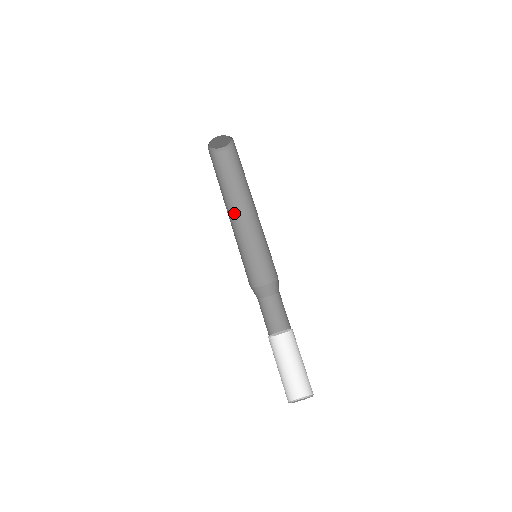
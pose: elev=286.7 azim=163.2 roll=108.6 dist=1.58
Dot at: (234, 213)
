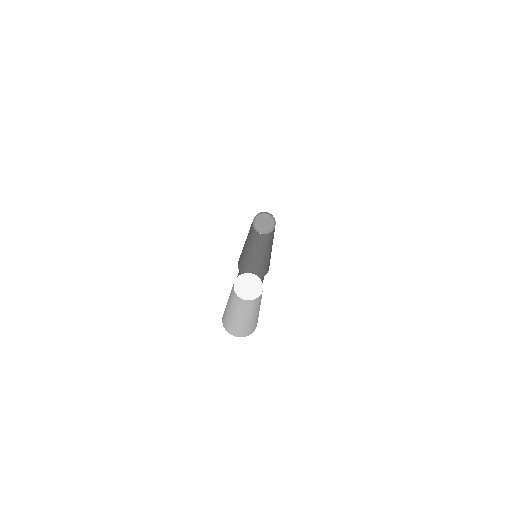
Dot at: (248, 244)
